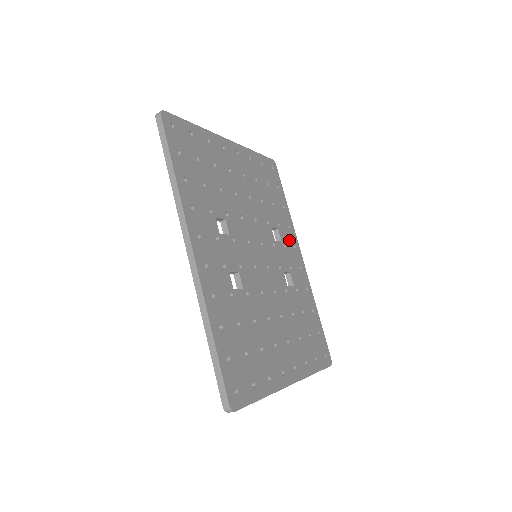
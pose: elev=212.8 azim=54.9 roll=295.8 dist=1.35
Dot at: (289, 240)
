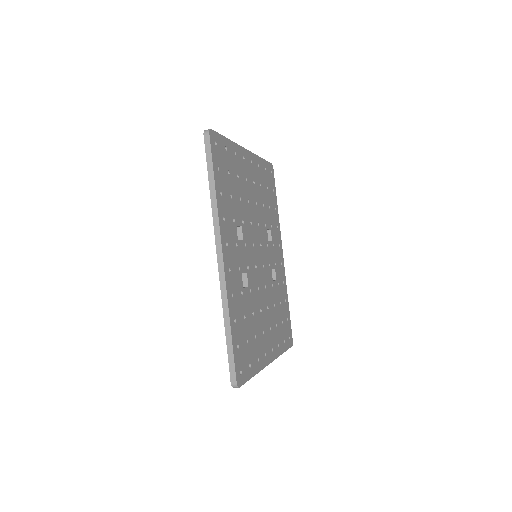
Dot at: (276, 239)
